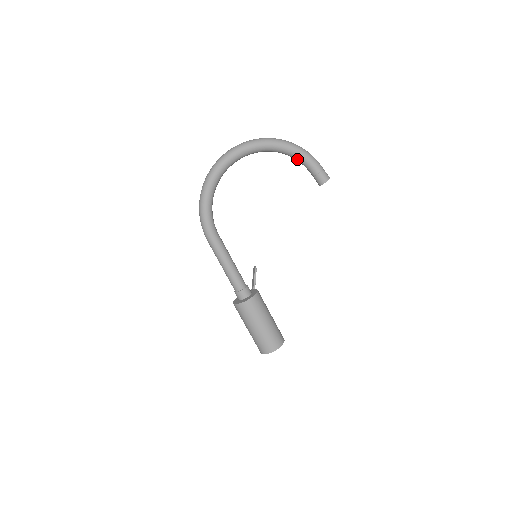
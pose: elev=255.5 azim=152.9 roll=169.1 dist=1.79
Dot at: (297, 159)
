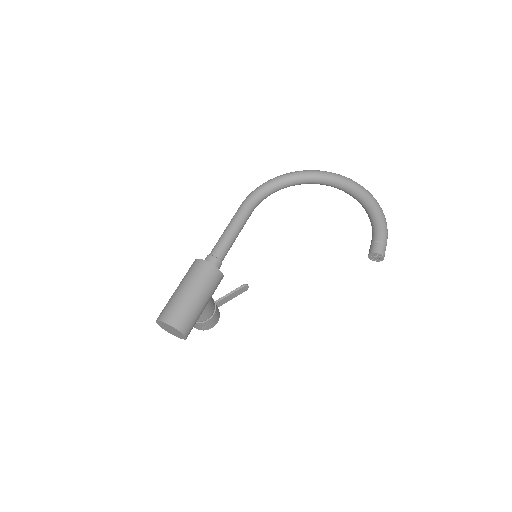
Dot at: (371, 220)
